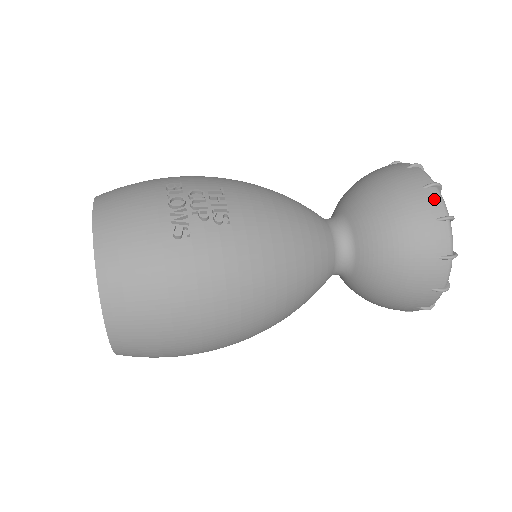
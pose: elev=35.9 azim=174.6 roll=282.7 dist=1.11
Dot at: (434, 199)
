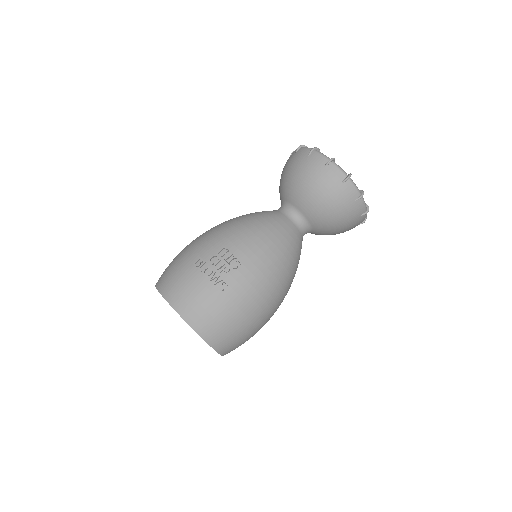
Dot at: (335, 171)
